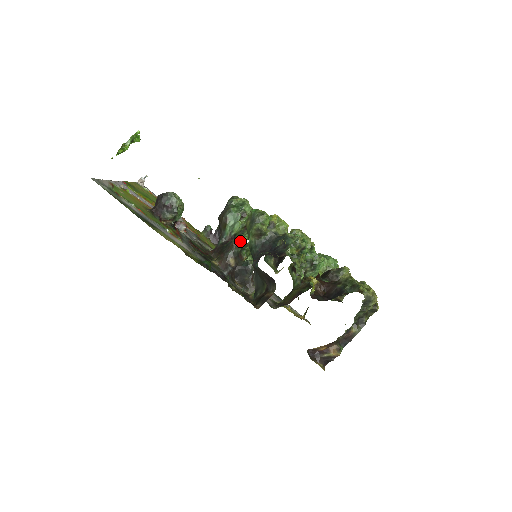
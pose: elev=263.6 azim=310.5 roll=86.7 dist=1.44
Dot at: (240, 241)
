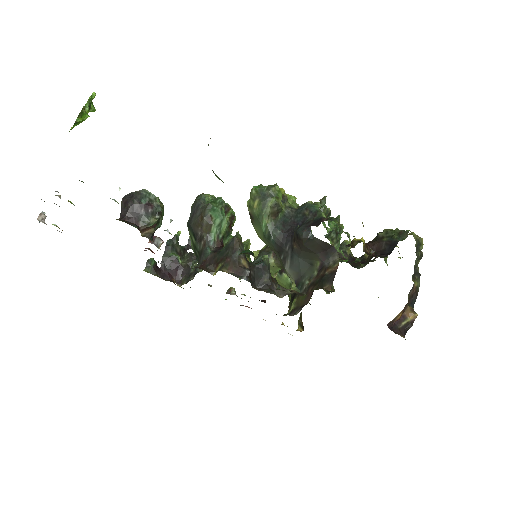
Dot at: (241, 237)
